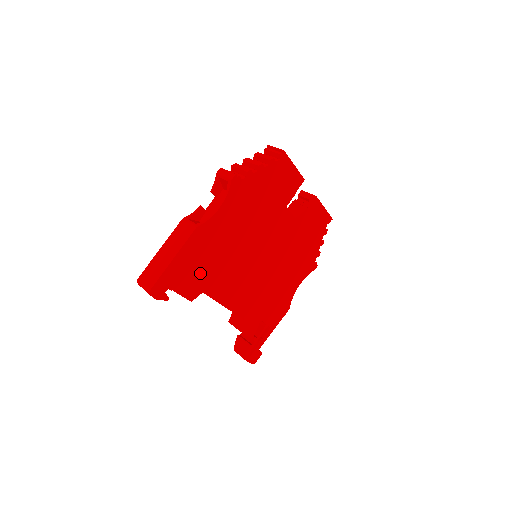
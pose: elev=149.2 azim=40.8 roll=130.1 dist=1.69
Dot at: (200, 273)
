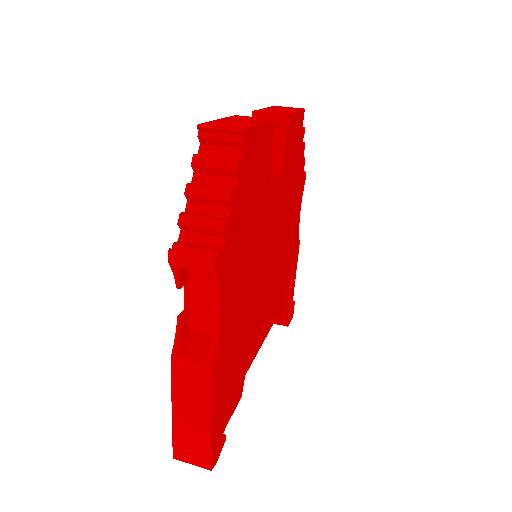
Dot at: (236, 375)
